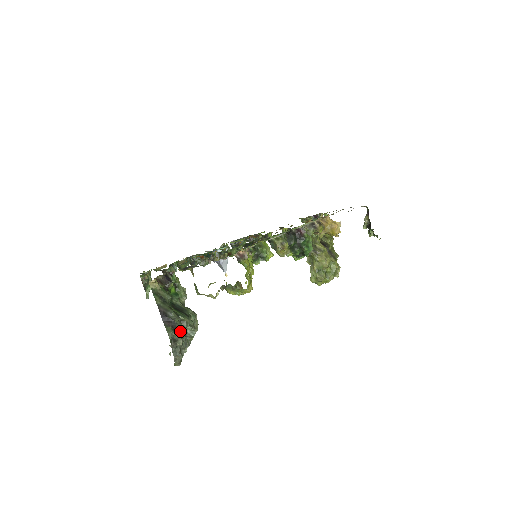
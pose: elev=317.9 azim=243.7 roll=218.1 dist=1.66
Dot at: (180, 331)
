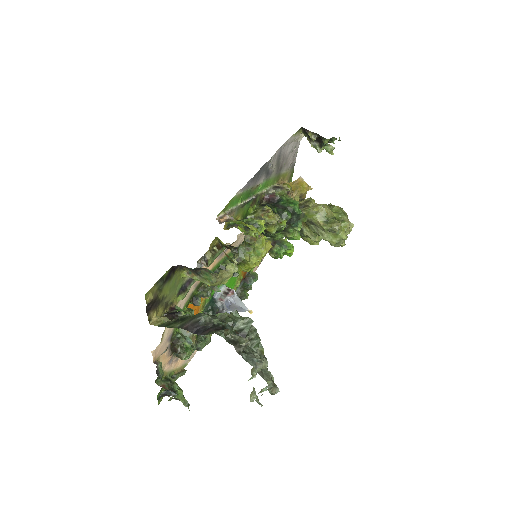
Dot at: (232, 333)
